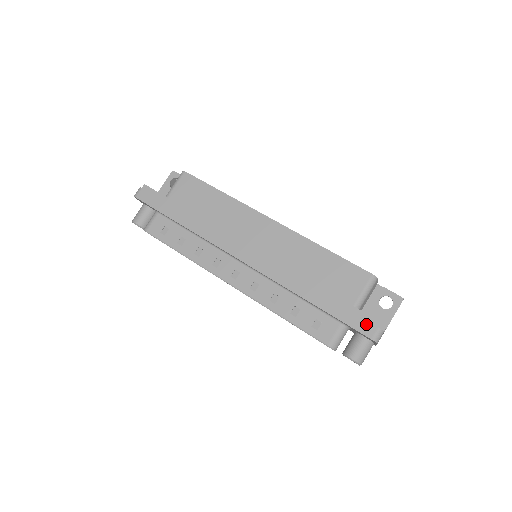
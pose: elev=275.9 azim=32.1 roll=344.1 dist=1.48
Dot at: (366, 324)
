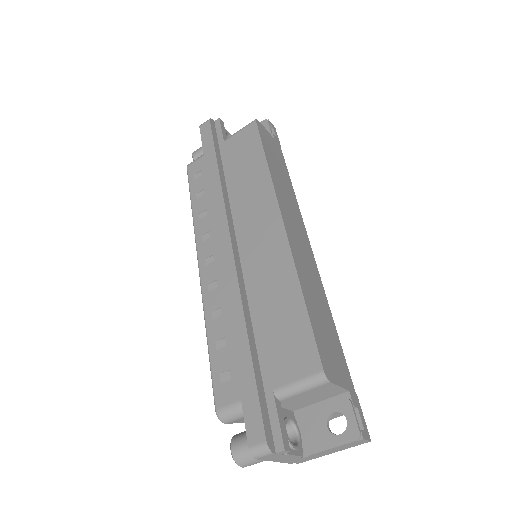
Dot at: (258, 424)
